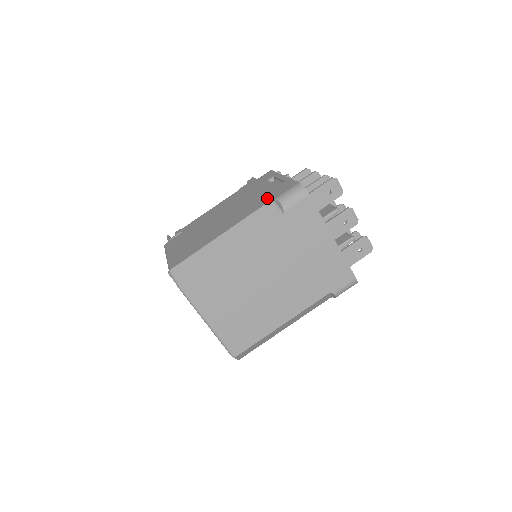
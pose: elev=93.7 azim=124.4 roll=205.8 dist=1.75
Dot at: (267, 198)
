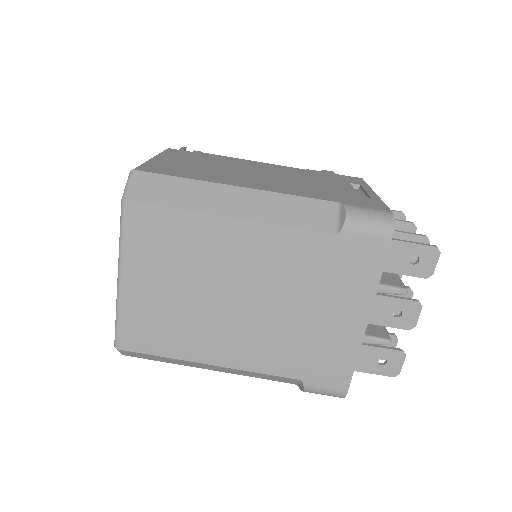
Dot at: (334, 196)
